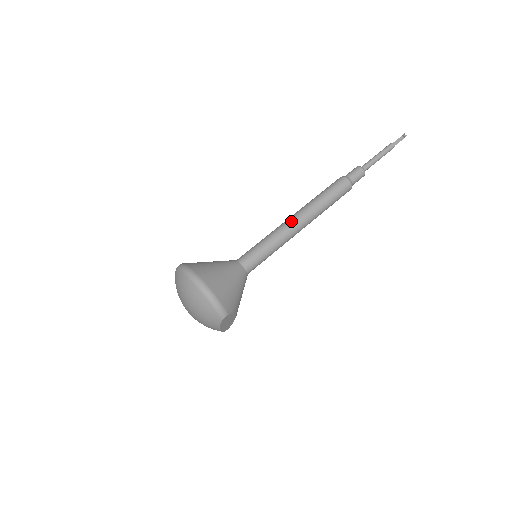
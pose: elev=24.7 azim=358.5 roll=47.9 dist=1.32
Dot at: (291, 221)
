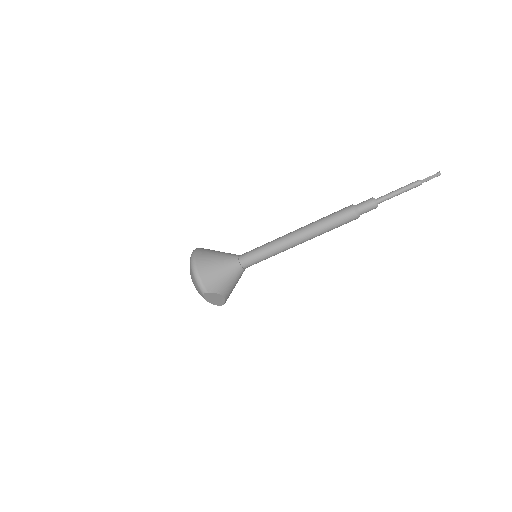
Dot at: (289, 235)
